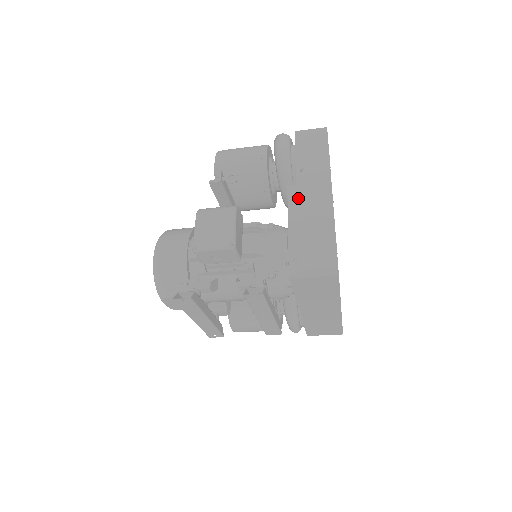
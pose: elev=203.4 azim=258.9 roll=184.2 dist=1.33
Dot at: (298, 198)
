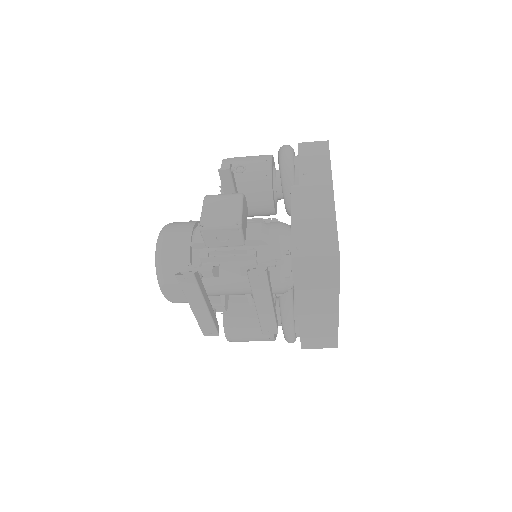
Dot at: (301, 196)
